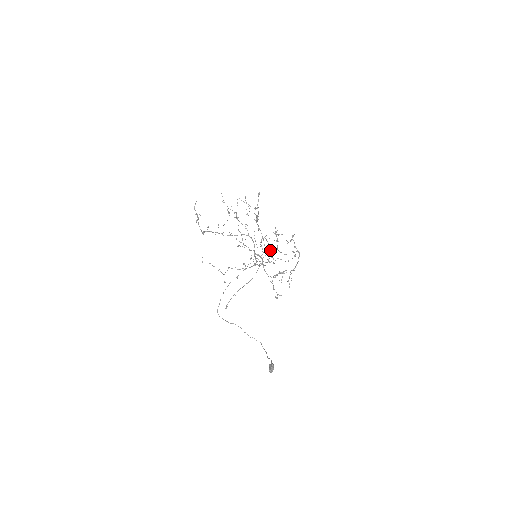
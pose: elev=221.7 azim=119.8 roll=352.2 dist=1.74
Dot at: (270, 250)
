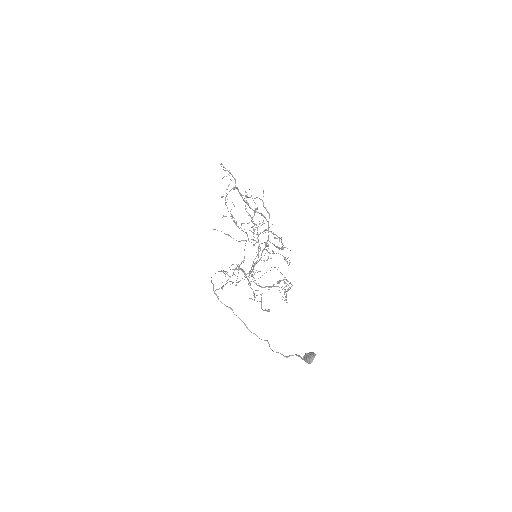
Dot at: occluded
